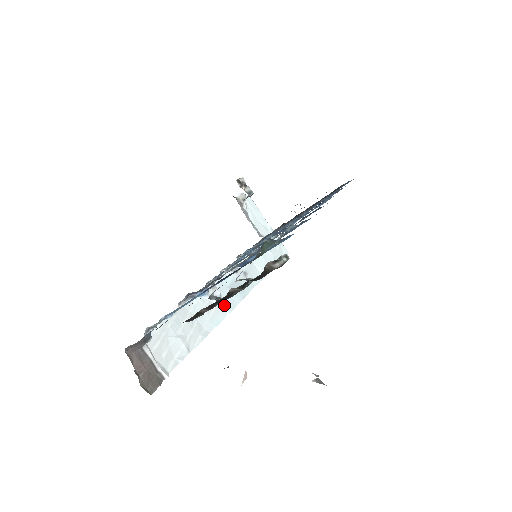
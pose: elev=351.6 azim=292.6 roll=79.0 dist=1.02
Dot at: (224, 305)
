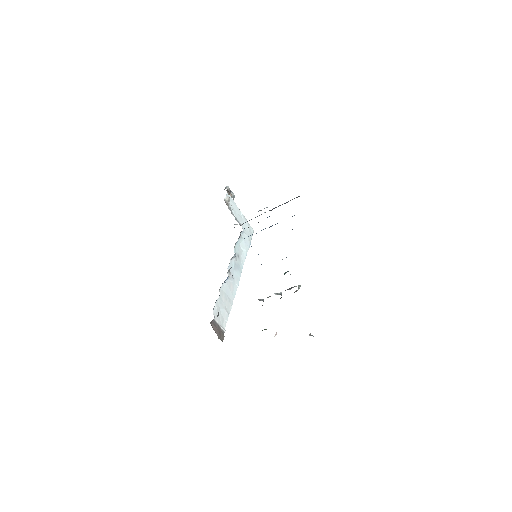
Dot at: (235, 281)
